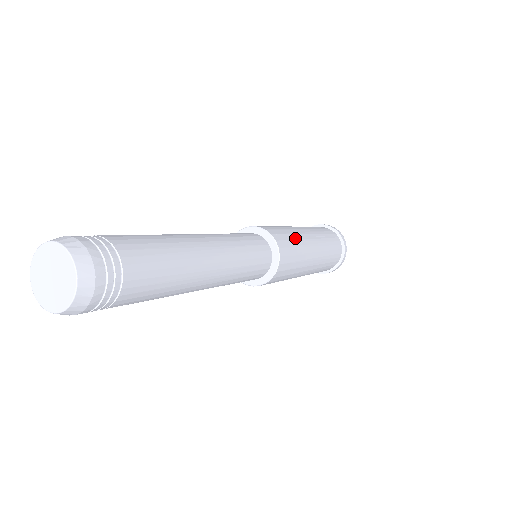
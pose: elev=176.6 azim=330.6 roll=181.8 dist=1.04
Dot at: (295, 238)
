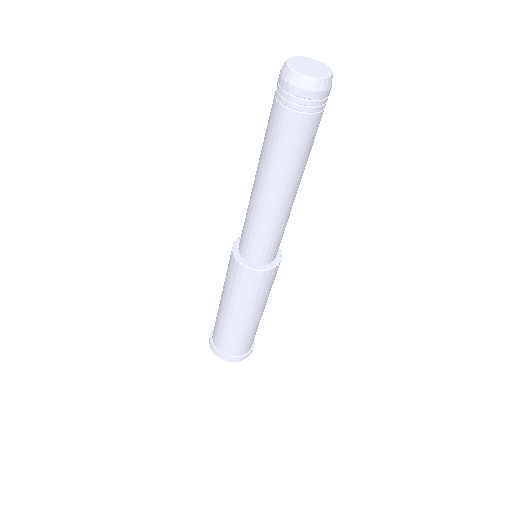
Dot at: occluded
